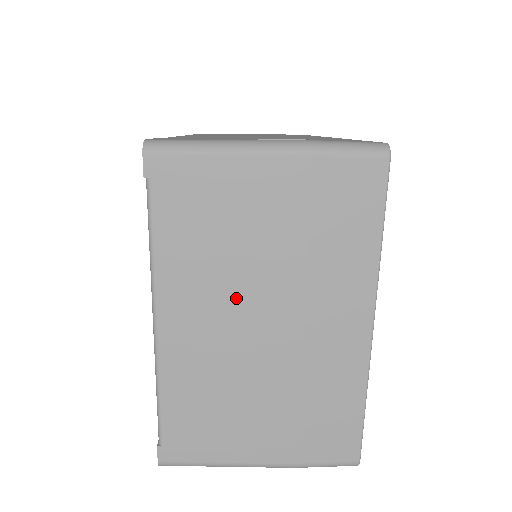
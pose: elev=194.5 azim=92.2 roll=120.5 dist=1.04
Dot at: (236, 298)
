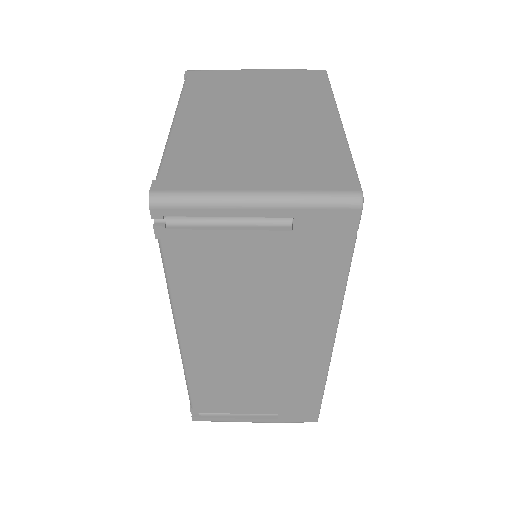
Dot at: (236, 108)
